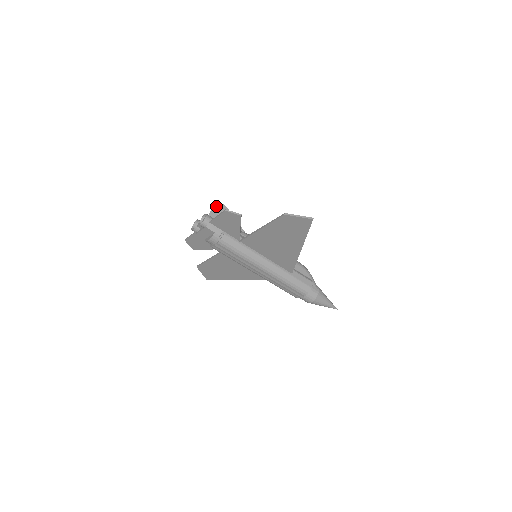
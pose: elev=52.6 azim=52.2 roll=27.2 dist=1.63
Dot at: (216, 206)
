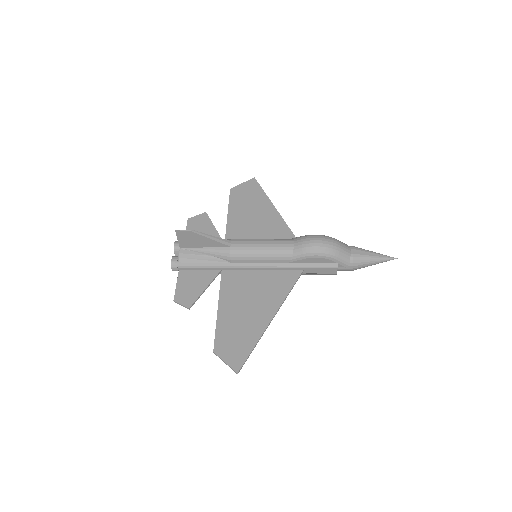
Dot at: (180, 235)
